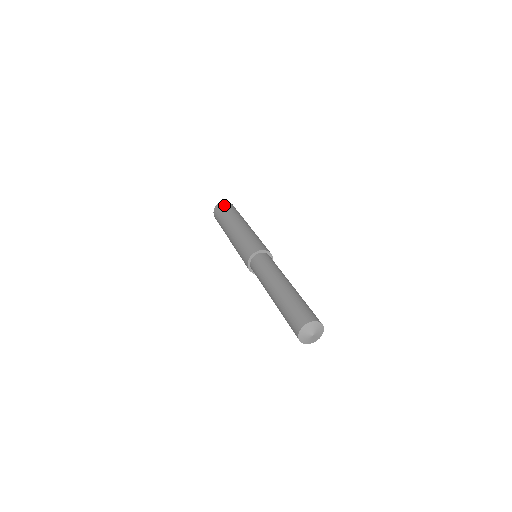
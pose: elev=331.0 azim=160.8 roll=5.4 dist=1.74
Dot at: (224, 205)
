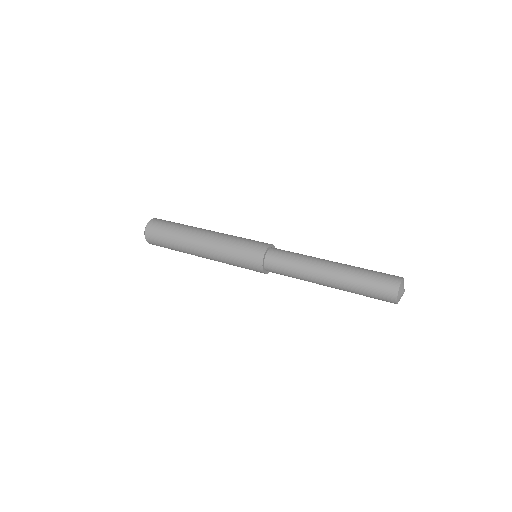
Dot at: occluded
